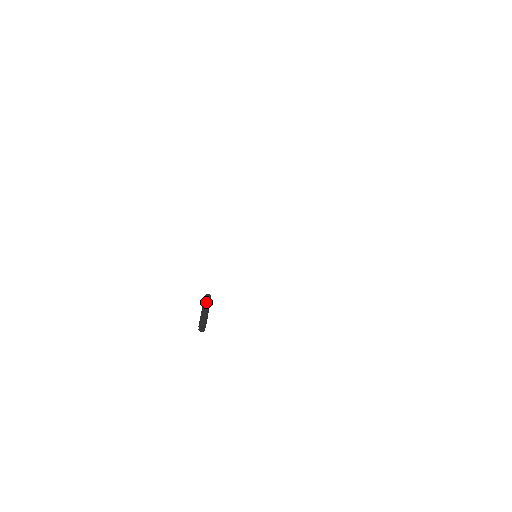
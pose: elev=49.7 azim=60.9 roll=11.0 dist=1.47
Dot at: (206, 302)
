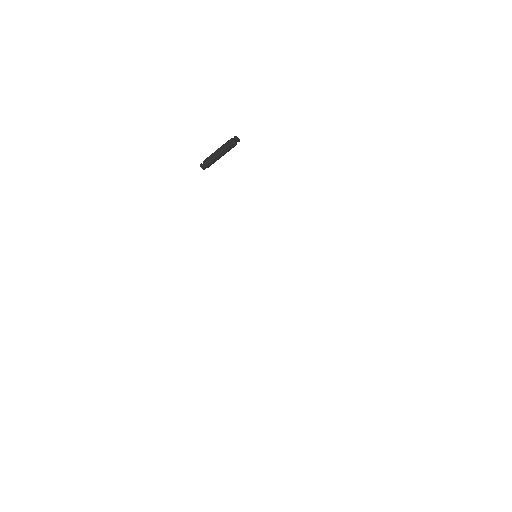
Dot at: (228, 148)
